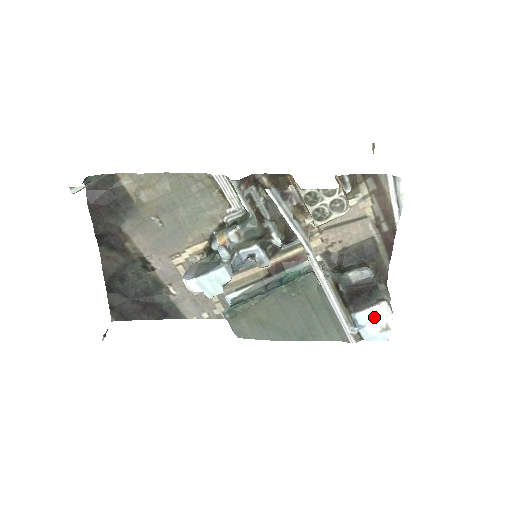
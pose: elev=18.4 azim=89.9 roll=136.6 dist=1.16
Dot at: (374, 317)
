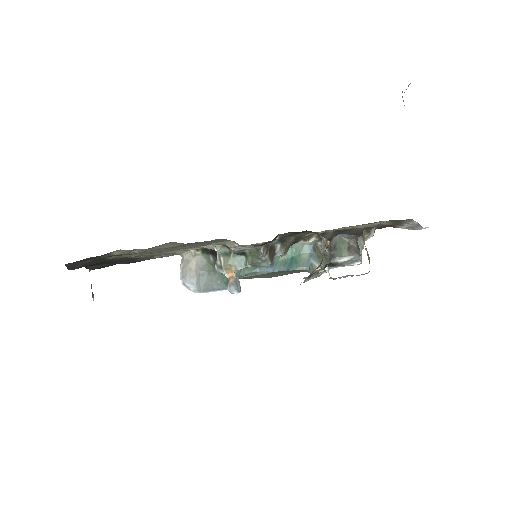
Dot at: occluded
